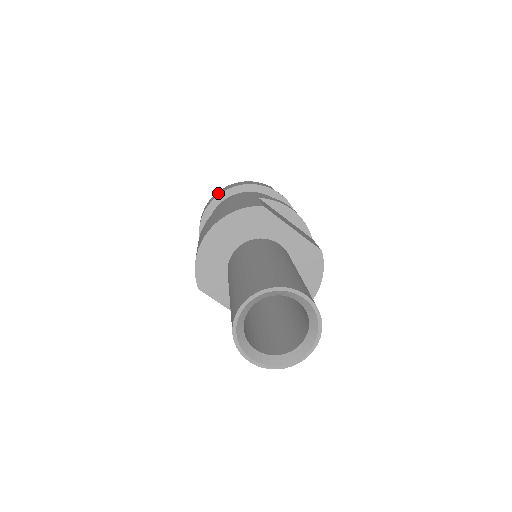
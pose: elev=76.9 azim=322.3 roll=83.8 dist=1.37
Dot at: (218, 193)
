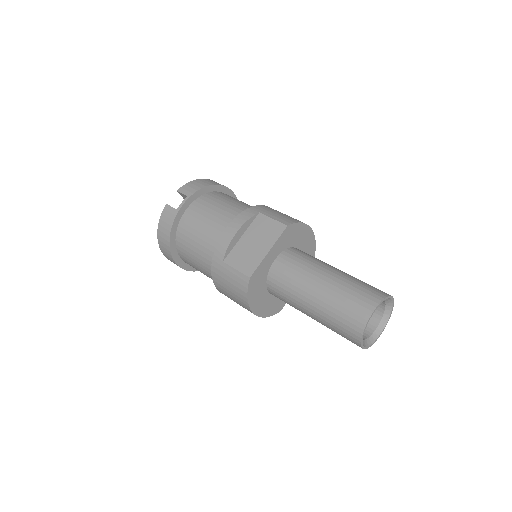
Dot at: (168, 257)
